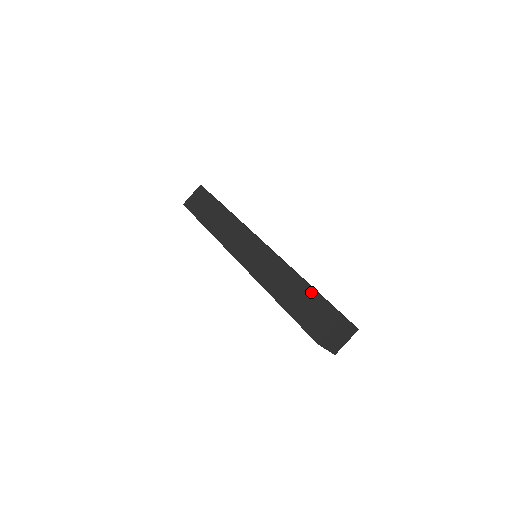
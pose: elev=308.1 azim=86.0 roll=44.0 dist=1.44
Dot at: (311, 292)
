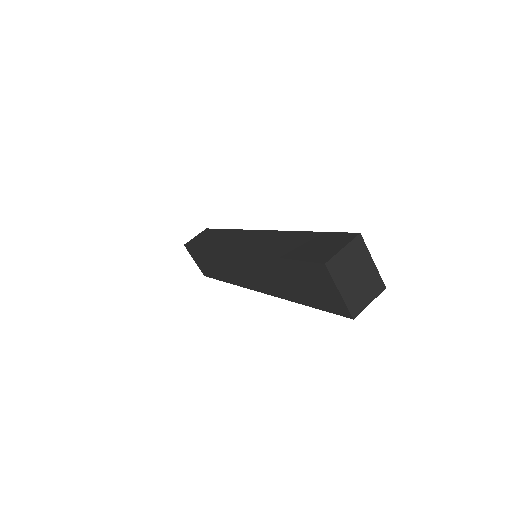
Dot at: (318, 235)
